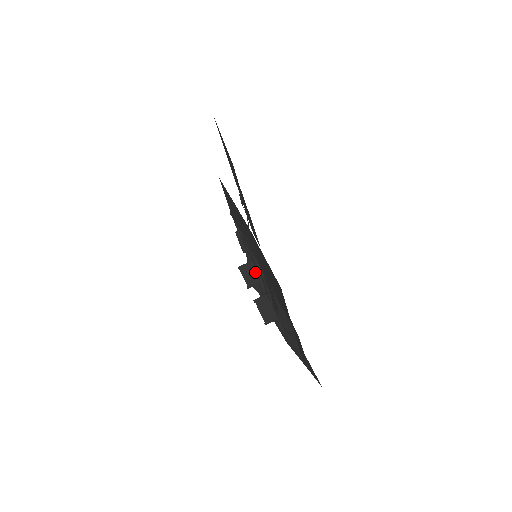
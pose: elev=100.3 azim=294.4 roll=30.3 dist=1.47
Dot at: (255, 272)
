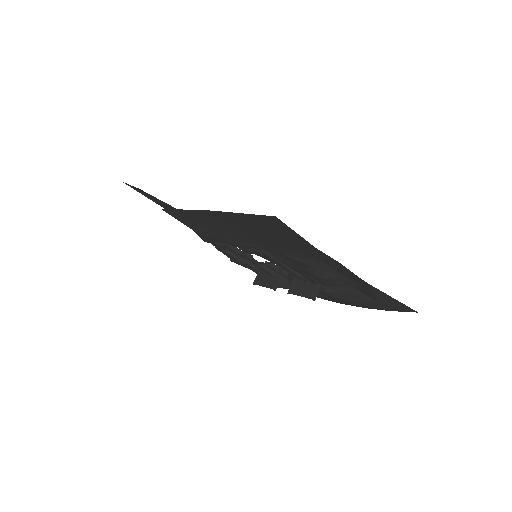
Dot at: (267, 269)
